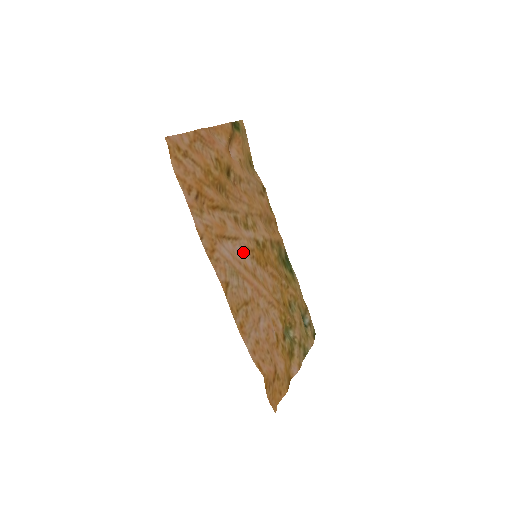
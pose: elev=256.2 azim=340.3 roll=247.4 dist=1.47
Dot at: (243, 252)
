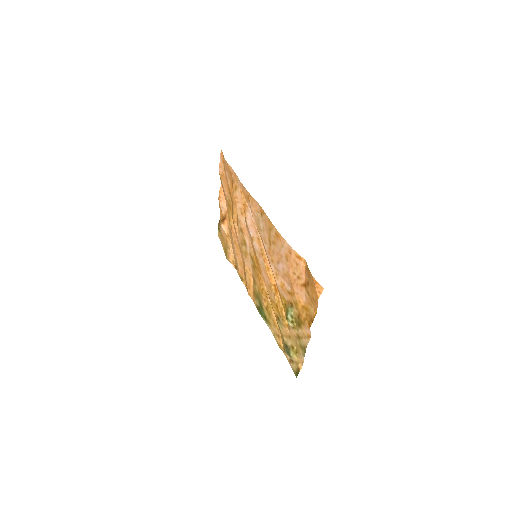
Dot at: (252, 240)
